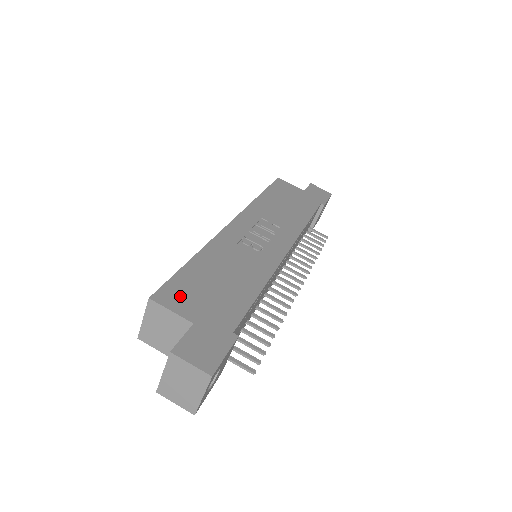
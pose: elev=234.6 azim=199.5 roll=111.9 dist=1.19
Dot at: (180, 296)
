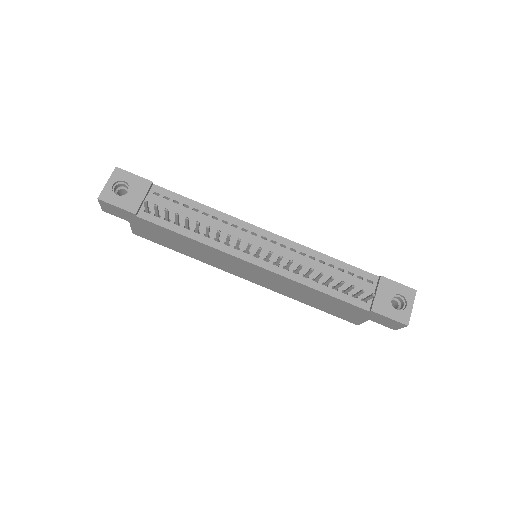
Dot at: occluded
